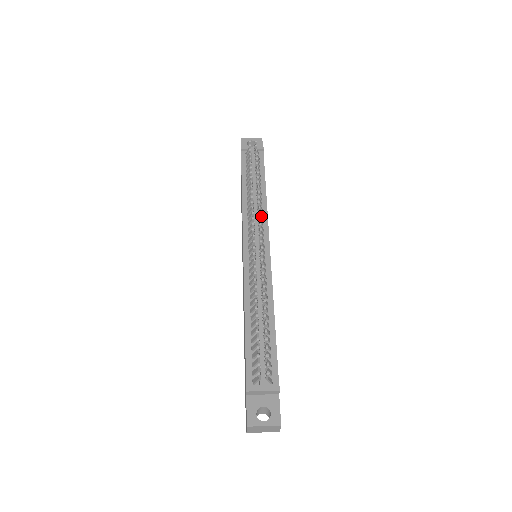
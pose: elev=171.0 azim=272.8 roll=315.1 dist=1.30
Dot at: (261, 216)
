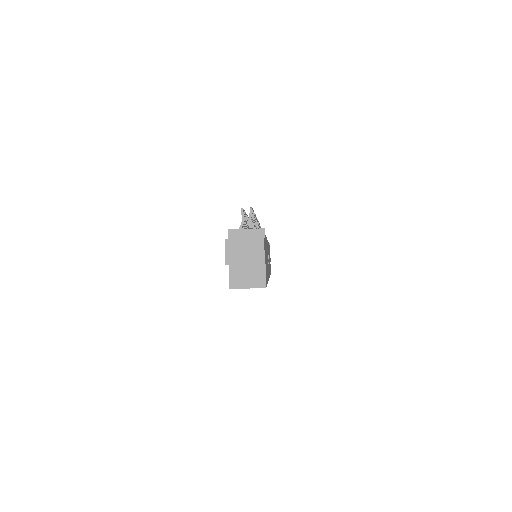
Dot at: occluded
